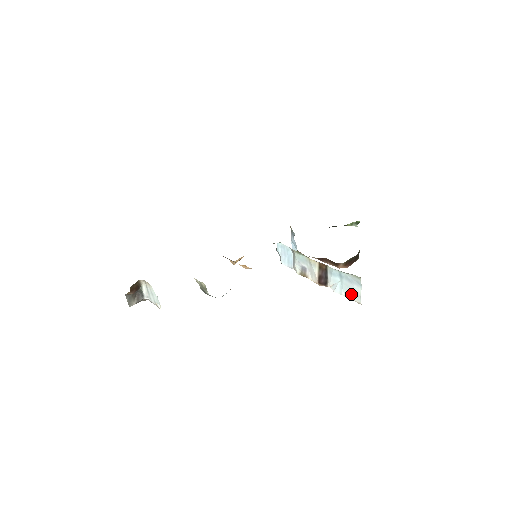
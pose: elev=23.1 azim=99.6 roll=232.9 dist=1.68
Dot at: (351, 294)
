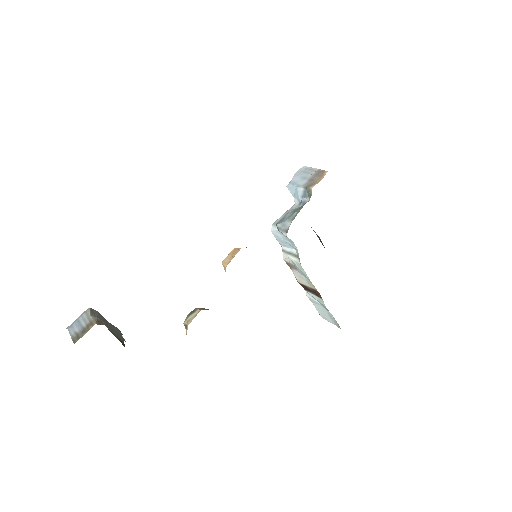
Dot at: (320, 311)
